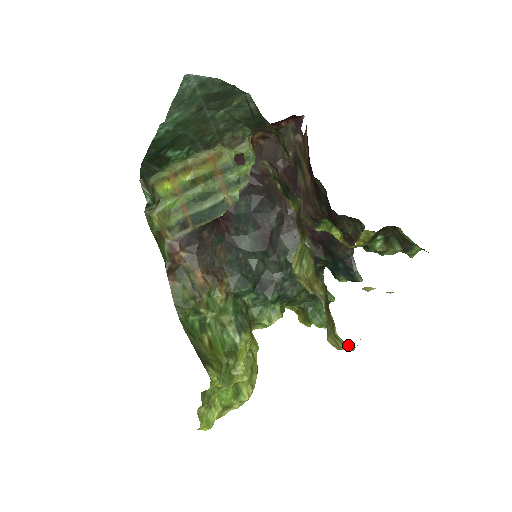
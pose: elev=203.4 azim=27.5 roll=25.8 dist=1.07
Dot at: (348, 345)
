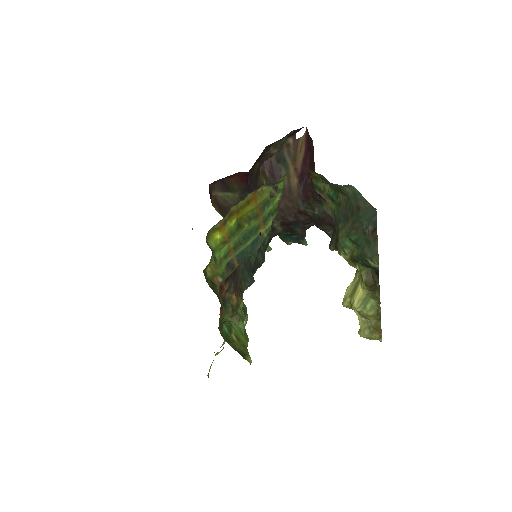
Dot at: occluded
